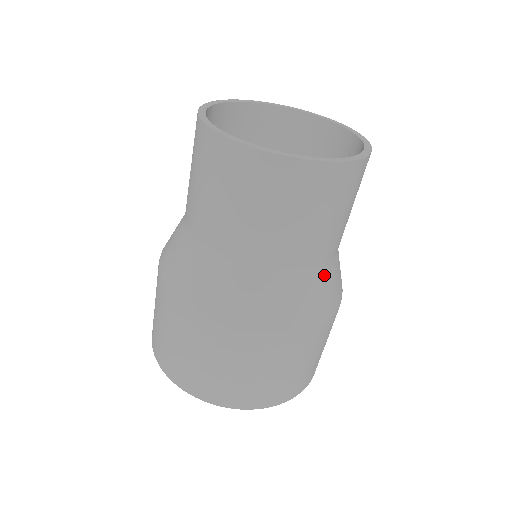
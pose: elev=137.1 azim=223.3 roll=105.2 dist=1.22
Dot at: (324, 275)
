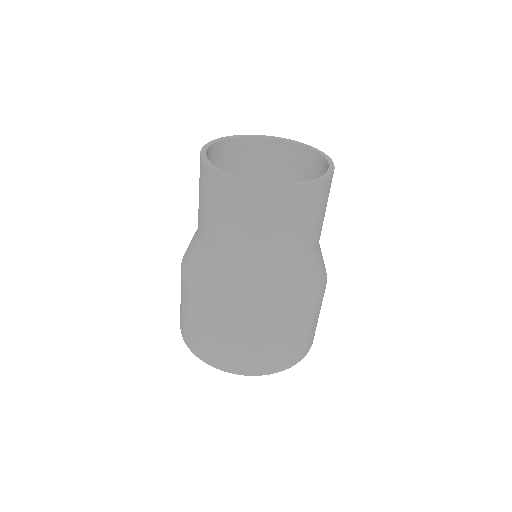
Dot at: occluded
